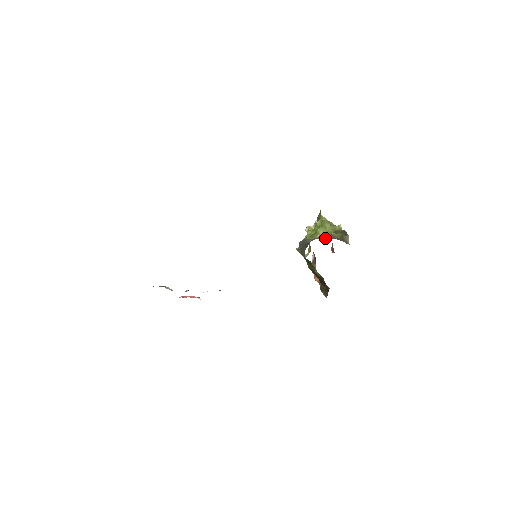
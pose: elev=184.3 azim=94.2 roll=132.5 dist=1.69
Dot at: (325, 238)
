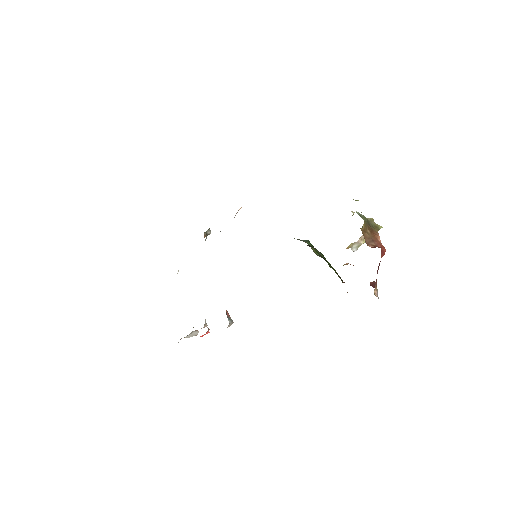
Dot at: occluded
